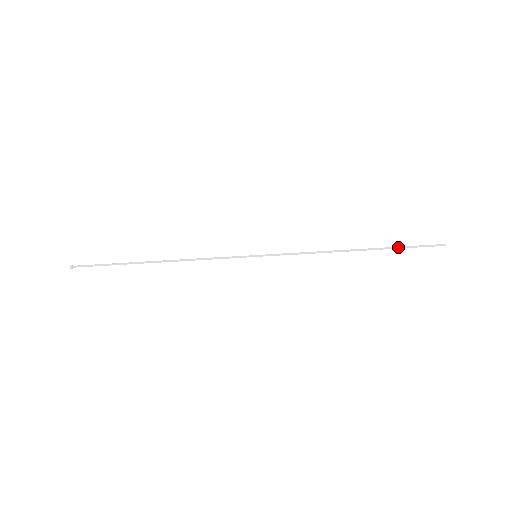
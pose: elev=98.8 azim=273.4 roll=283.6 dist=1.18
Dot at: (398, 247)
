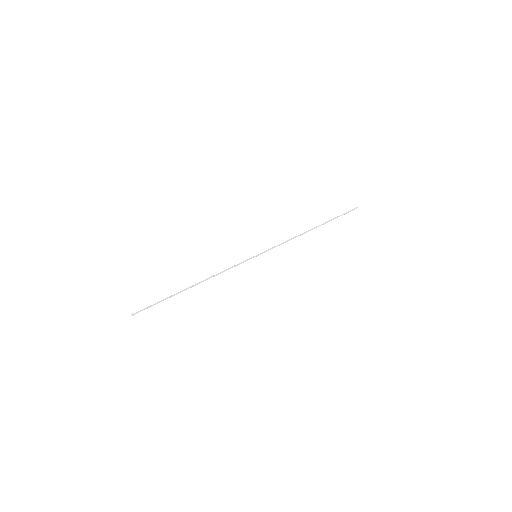
Dot at: (334, 218)
